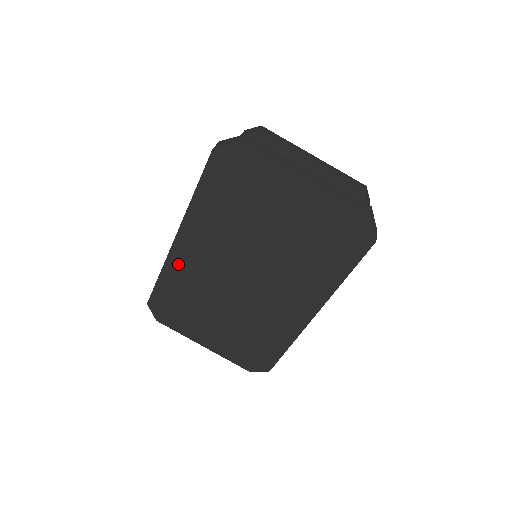
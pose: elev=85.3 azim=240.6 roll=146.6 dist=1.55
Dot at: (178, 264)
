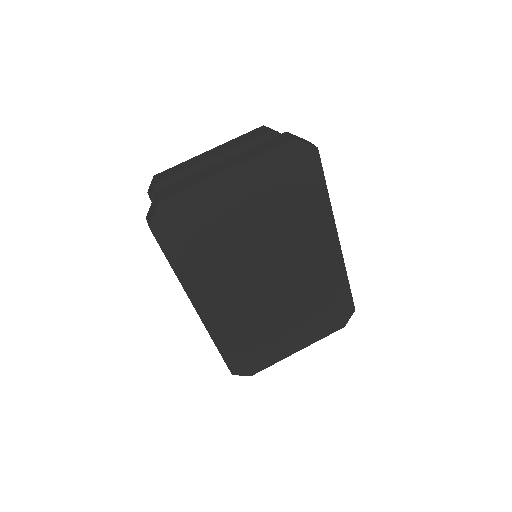
Dot at: (219, 325)
